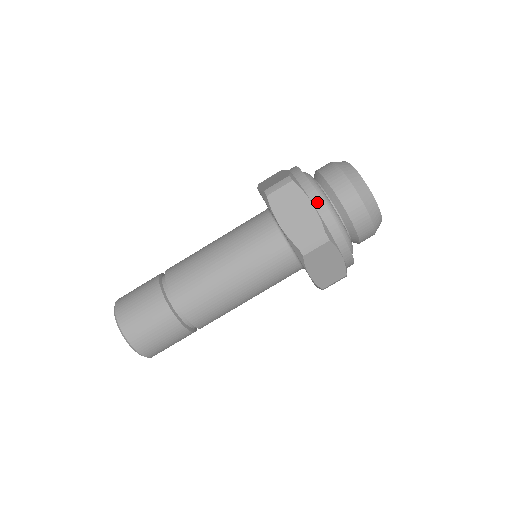
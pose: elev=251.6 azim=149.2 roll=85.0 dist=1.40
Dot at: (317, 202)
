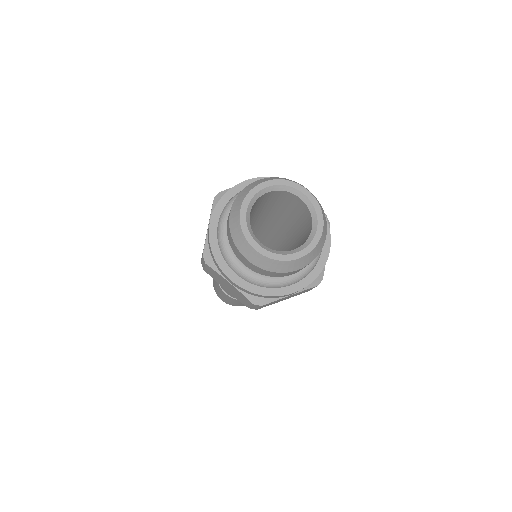
Dot at: (231, 282)
